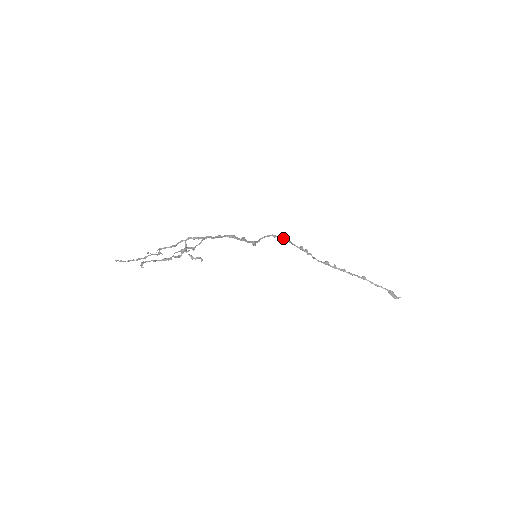
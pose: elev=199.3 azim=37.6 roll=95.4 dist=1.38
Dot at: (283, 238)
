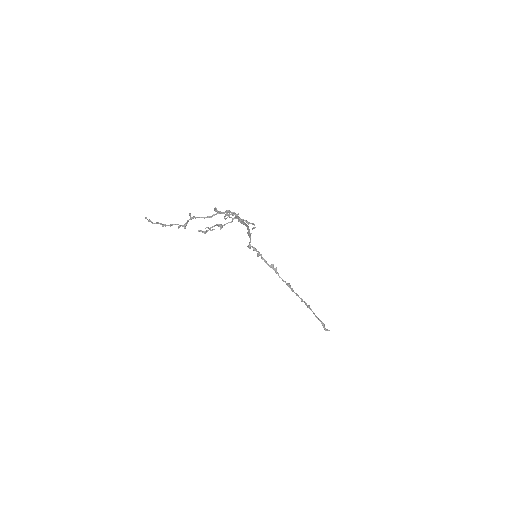
Dot at: (259, 253)
